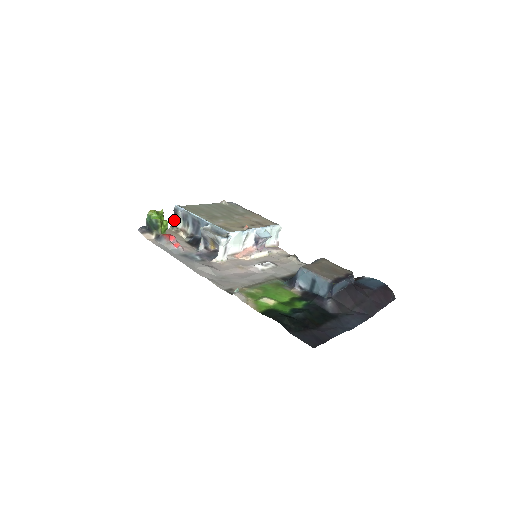
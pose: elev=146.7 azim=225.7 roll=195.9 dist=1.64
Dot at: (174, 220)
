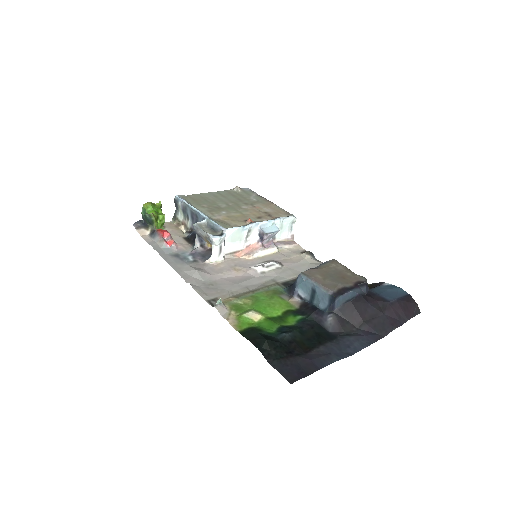
Dot at: (176, 212)
